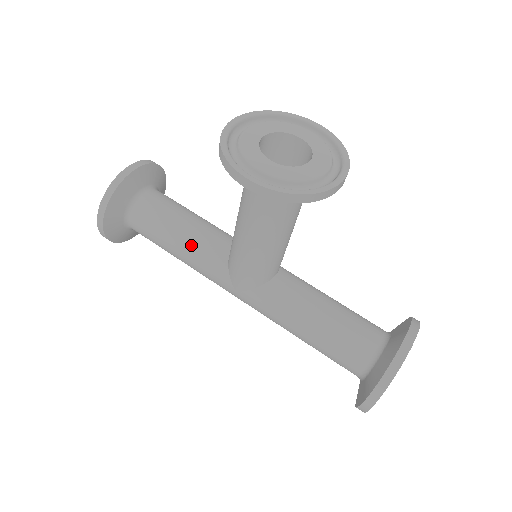
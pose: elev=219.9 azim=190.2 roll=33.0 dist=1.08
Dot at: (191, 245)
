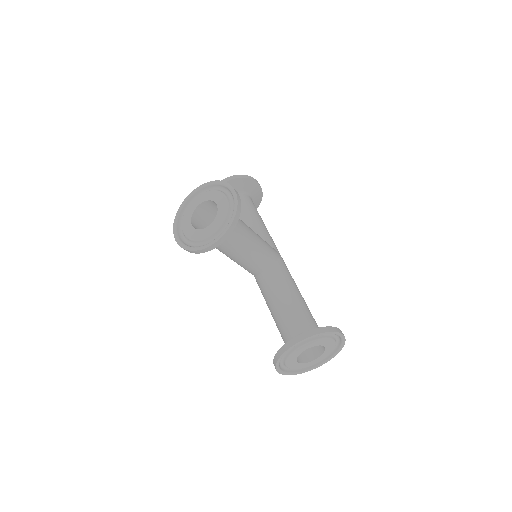
Dot at: occluded
